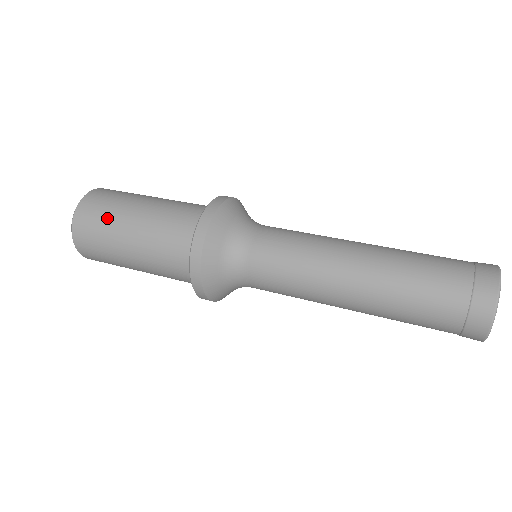
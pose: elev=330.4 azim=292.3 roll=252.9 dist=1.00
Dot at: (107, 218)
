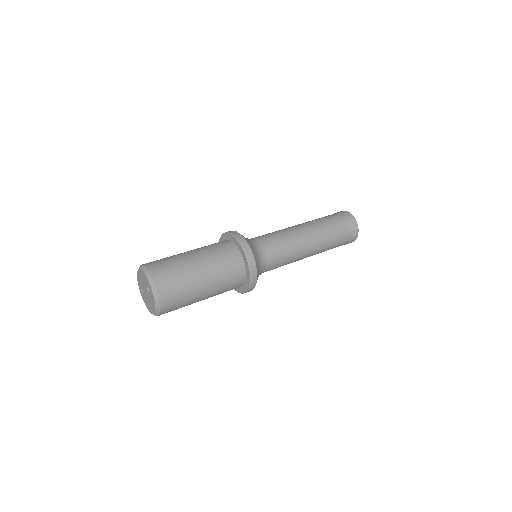
Dot at: (177, 266)
